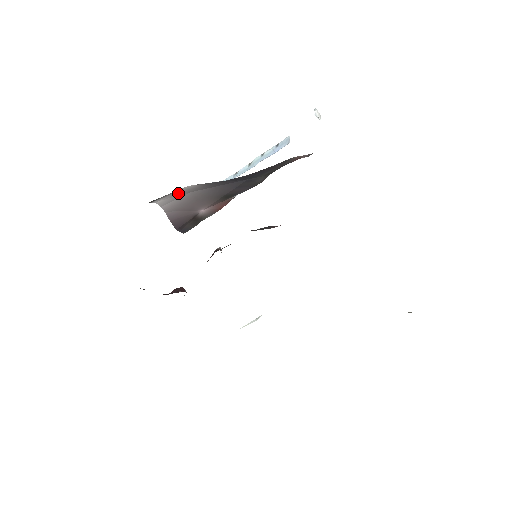
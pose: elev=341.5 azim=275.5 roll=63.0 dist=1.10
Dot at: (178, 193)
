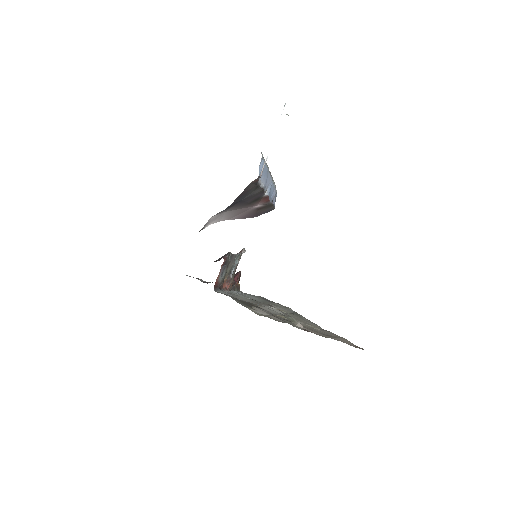
Dot at: (215, 218)
